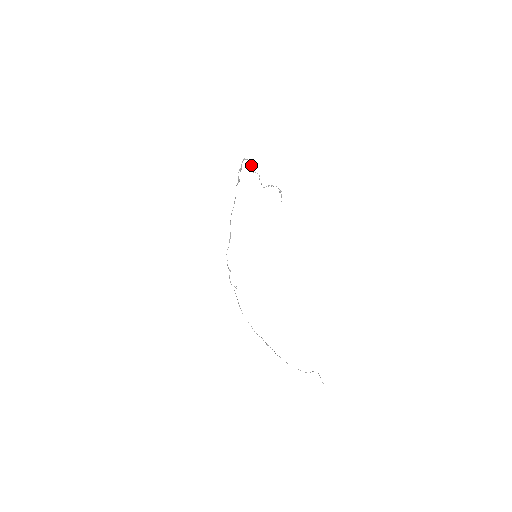
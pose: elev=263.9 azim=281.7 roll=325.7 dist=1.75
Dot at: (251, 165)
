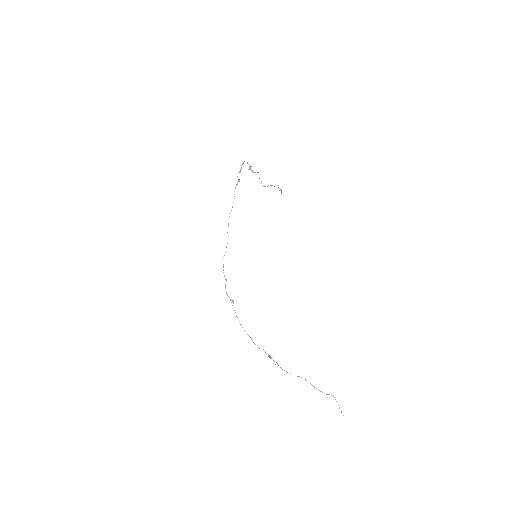
Dot at: occluded
